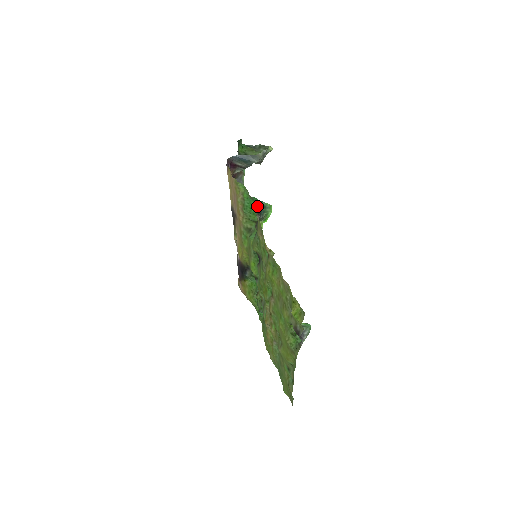
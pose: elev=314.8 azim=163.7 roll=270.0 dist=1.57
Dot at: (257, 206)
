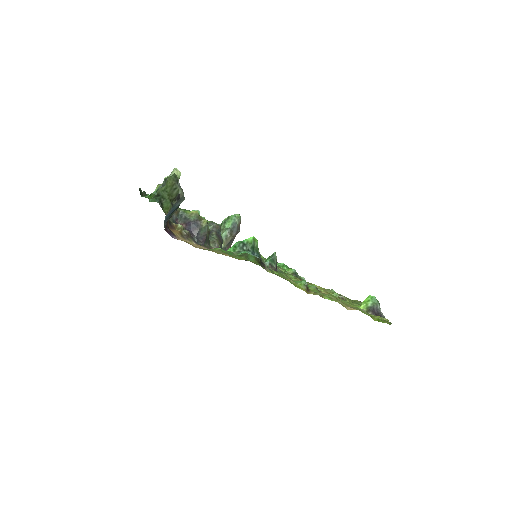
Dot at: occluded
